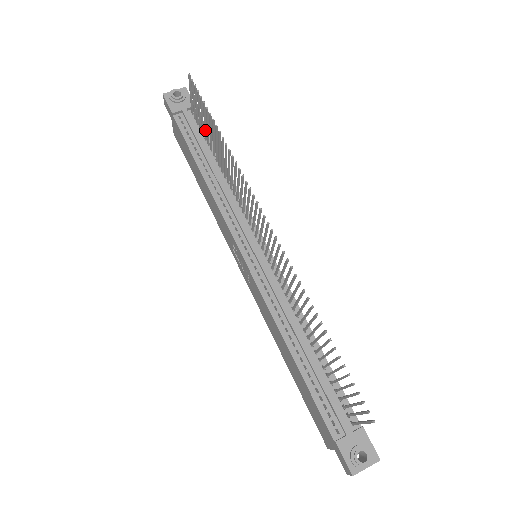
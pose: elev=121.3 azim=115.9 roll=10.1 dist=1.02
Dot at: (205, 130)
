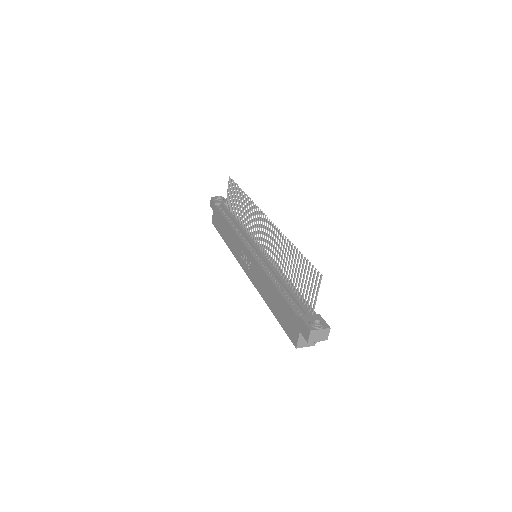
Dot at: (233, 205)
